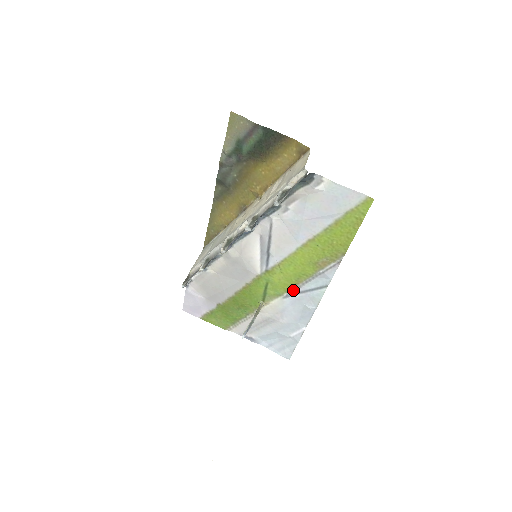
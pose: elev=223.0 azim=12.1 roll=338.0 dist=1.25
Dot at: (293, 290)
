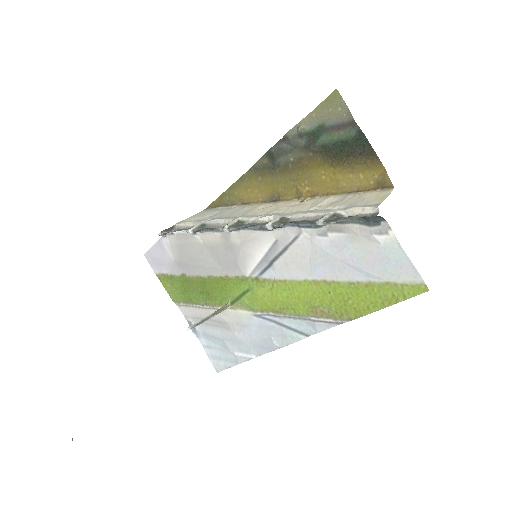
Dot at: (270, 315)
